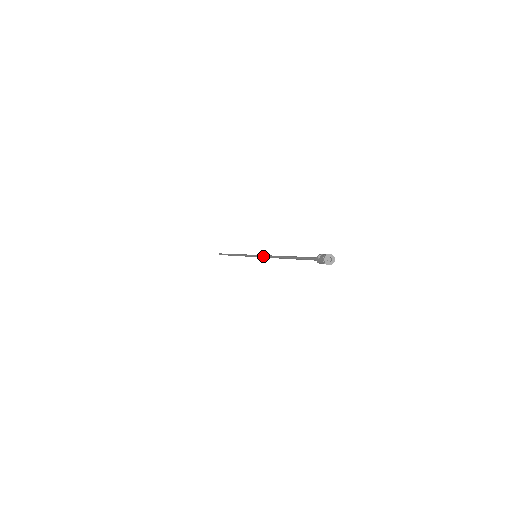
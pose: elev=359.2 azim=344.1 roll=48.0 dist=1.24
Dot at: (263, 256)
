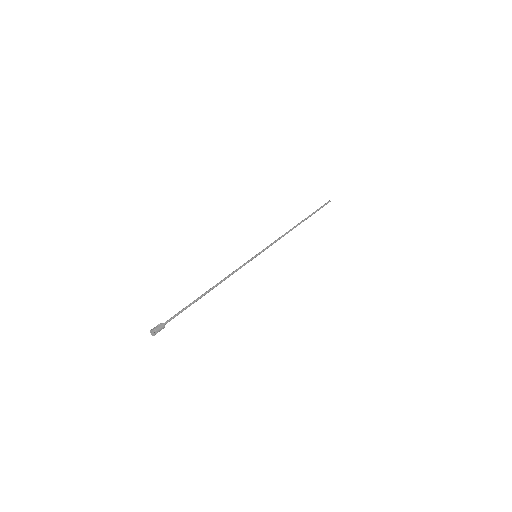
Dot at: (240, 266)
